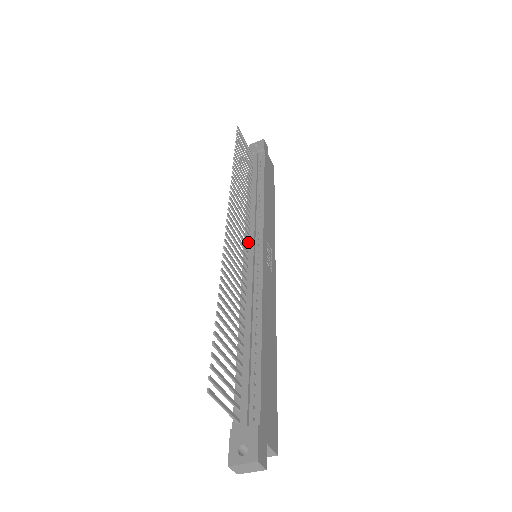
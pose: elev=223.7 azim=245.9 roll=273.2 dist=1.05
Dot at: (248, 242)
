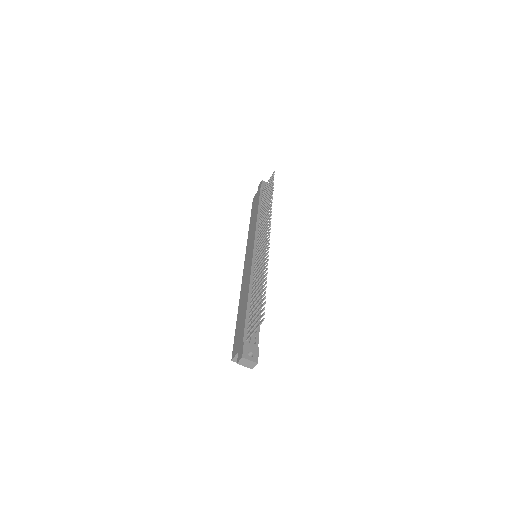
Dot at: occluded
